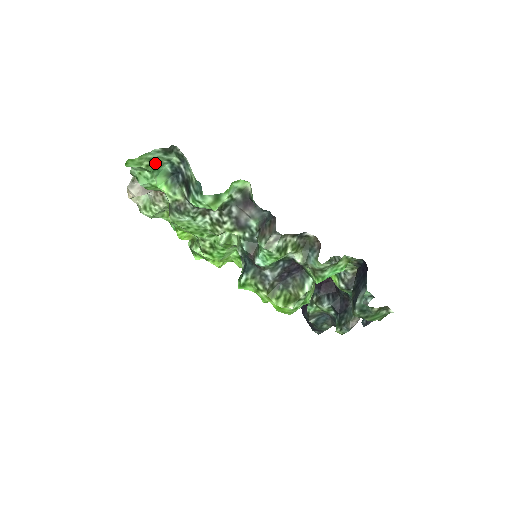
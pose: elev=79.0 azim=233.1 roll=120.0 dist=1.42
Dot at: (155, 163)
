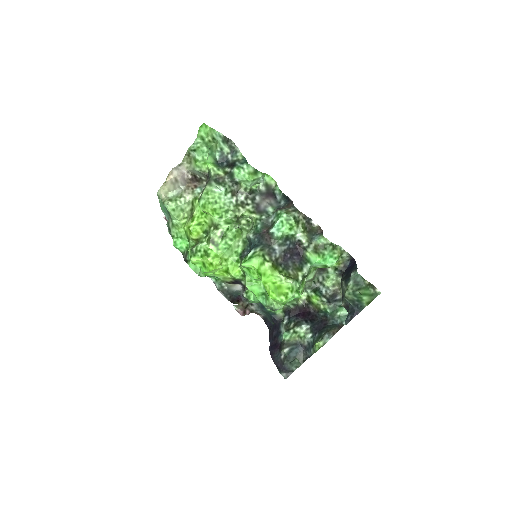
Dot at: (214, 143)
